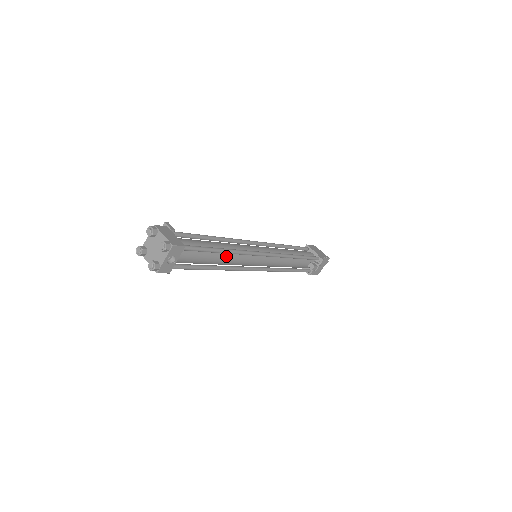
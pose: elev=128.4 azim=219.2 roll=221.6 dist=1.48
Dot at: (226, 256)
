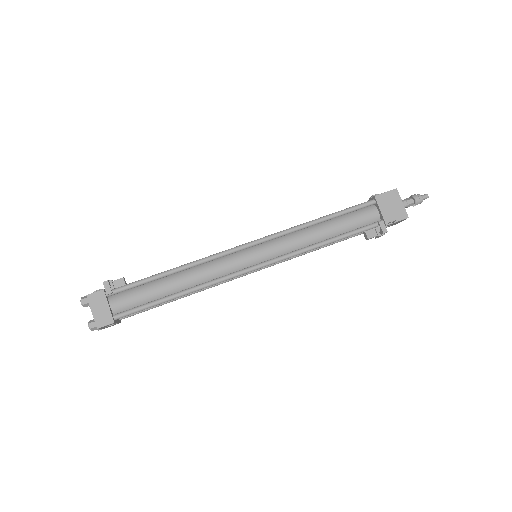
Dot at: occluded
